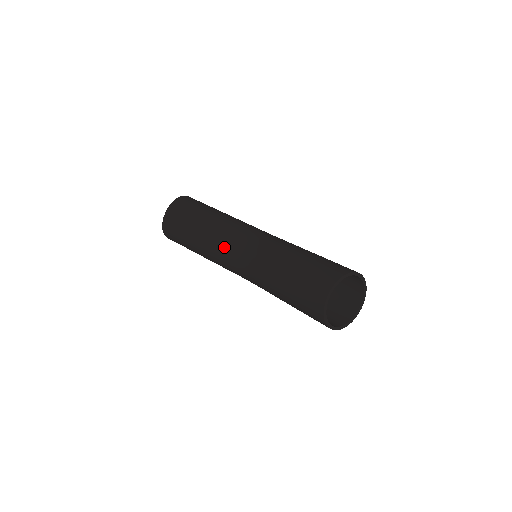
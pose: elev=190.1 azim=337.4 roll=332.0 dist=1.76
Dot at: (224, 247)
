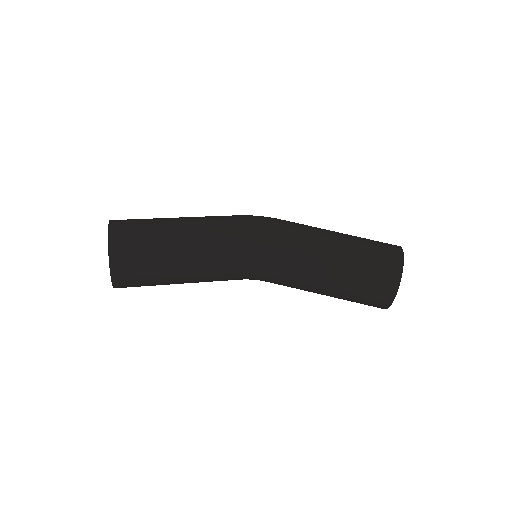
Dot at: (223, 278)
